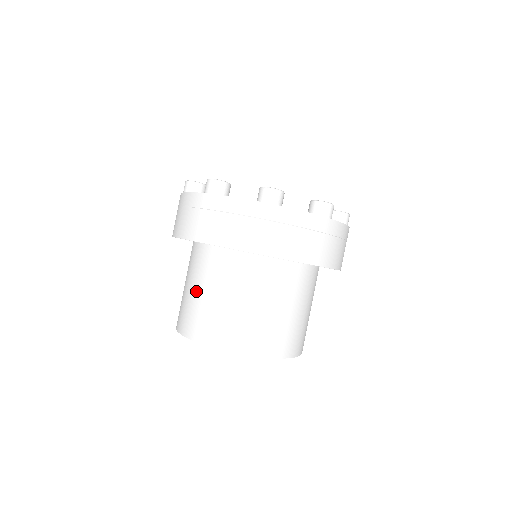
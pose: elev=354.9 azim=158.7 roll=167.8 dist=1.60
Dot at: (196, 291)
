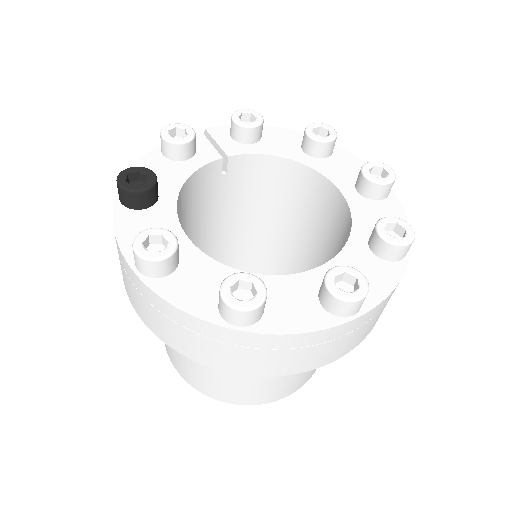
Dot at: (217, 371)
